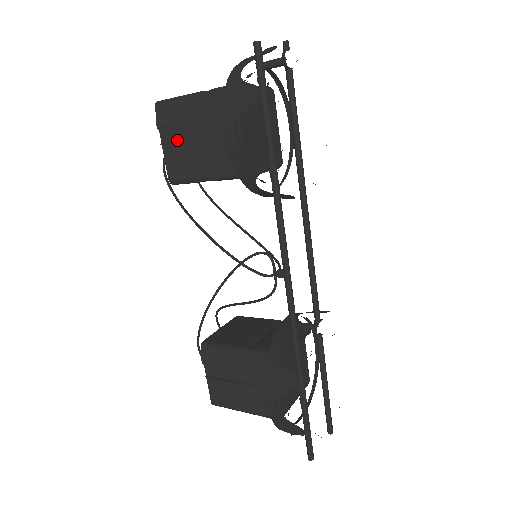
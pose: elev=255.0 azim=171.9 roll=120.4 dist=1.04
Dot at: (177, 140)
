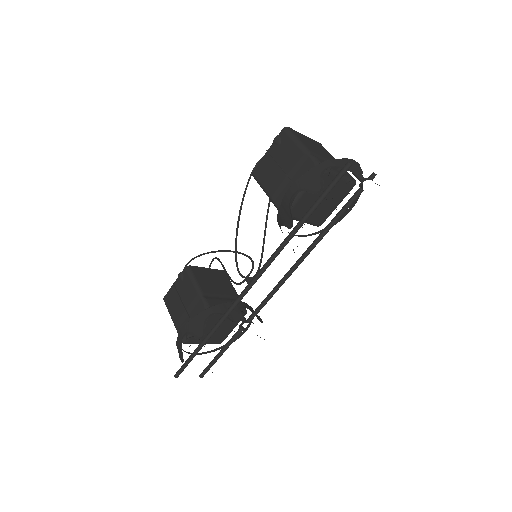
Dot at: (275, 158)
